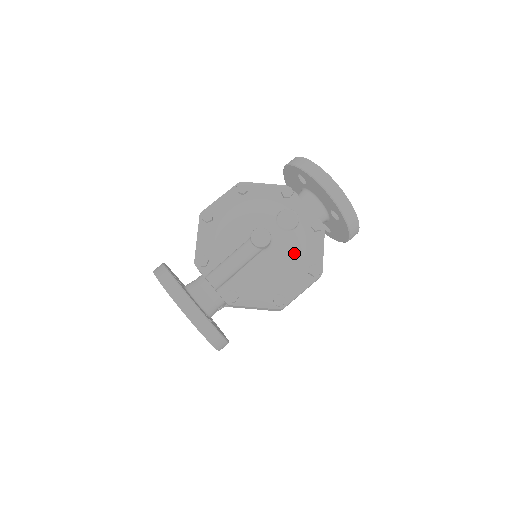
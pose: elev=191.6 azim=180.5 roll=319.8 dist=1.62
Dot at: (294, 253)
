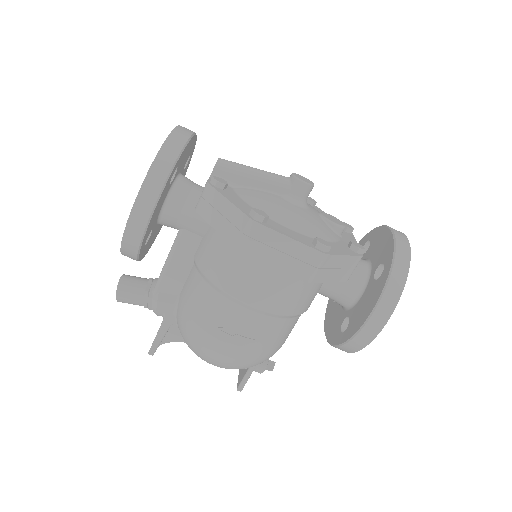
Dot at: (314, 227)
